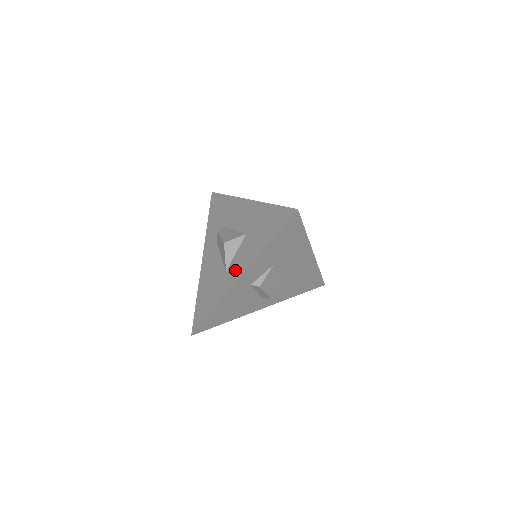
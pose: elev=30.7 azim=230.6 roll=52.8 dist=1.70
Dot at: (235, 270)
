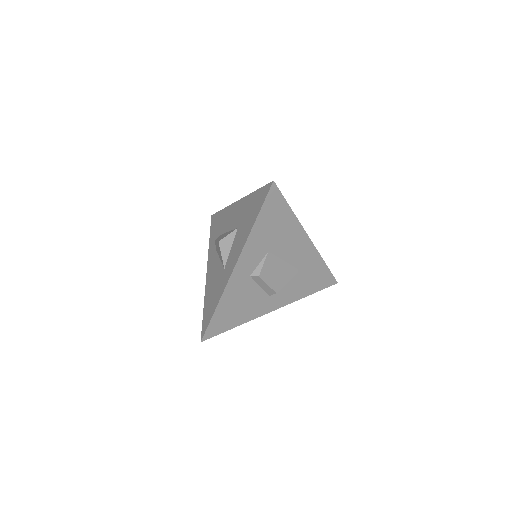
Dot at: (231, 262)
